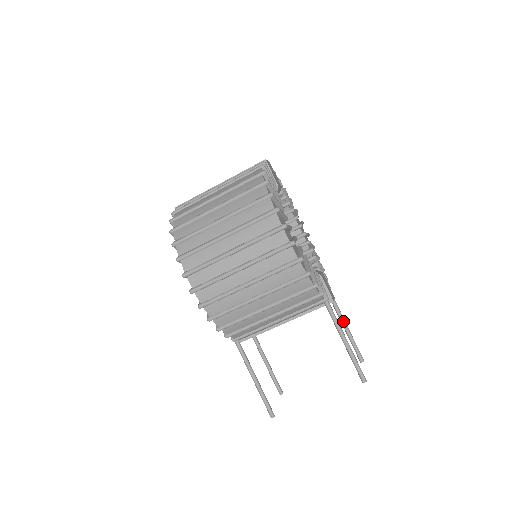
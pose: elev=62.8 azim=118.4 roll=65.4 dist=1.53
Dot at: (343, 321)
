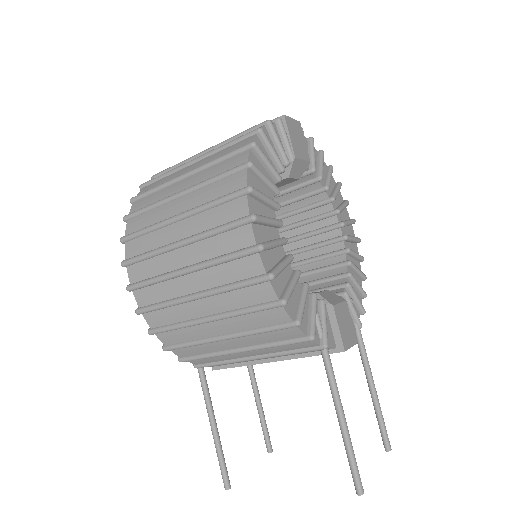
Dot at: (370, 381)
